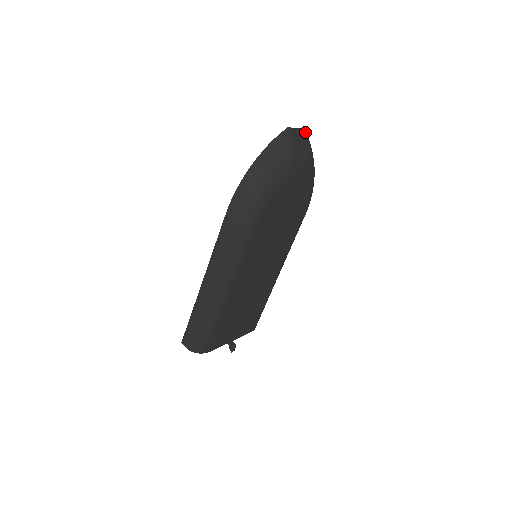
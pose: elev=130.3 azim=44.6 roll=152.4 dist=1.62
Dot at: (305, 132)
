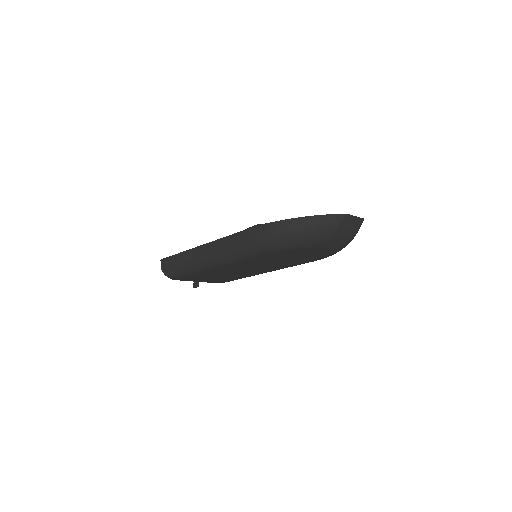
Dot at: (361, 221)
